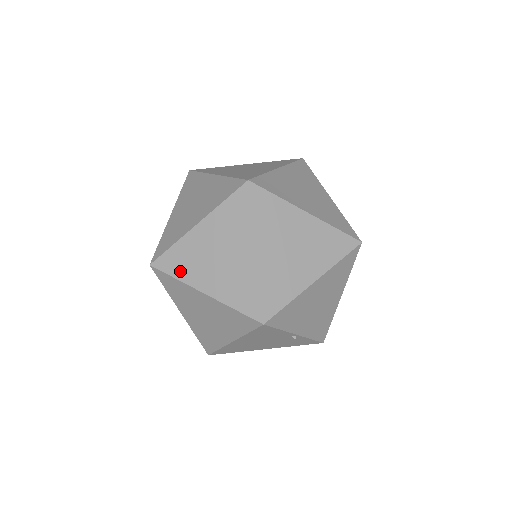
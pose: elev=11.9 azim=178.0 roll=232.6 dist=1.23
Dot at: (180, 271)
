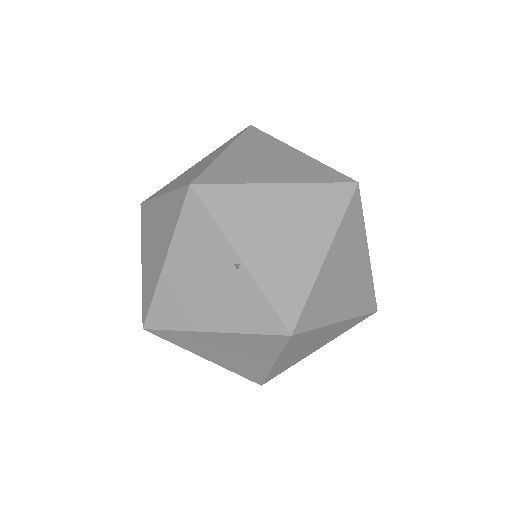
Dot at: occluded
